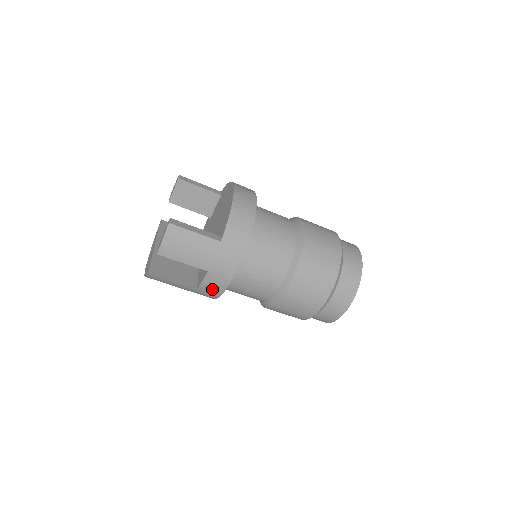
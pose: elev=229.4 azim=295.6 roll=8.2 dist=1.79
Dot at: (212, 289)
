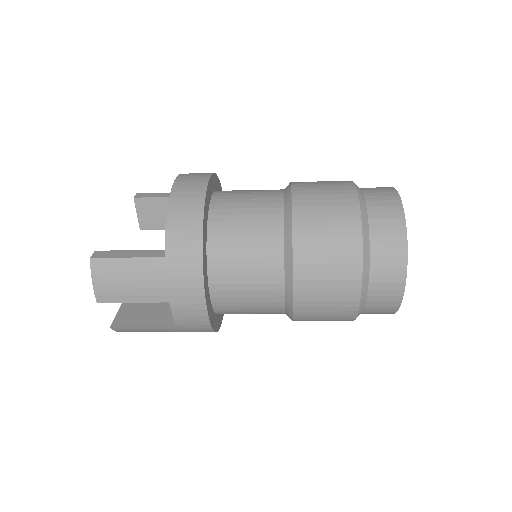
Dot at: (193, 322)
